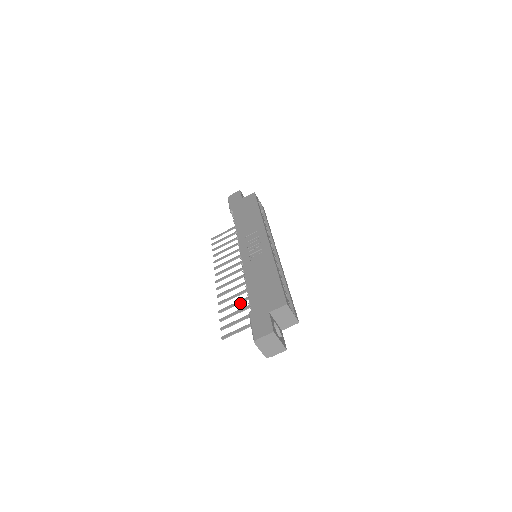
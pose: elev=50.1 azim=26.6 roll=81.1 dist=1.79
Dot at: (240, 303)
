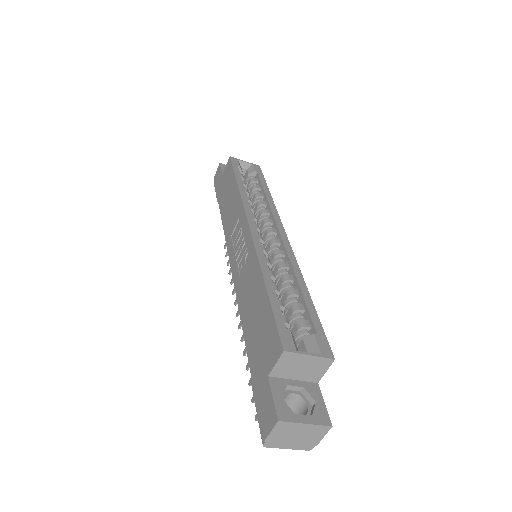
Dot at: occluded
